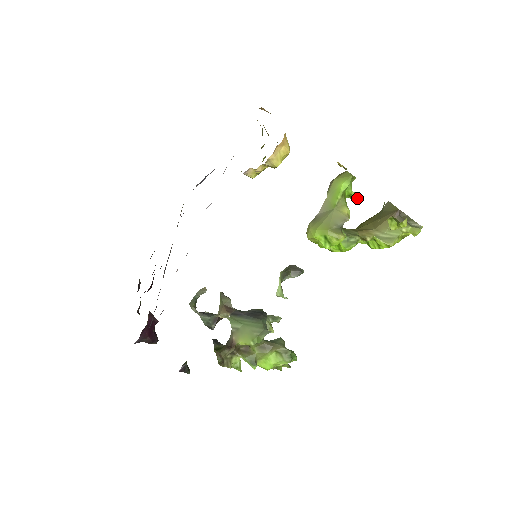
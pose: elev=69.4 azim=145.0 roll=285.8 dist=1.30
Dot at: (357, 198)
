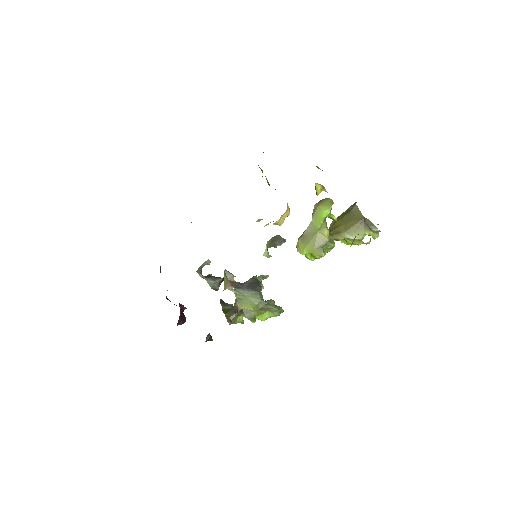
Dot at: (334, 219)
